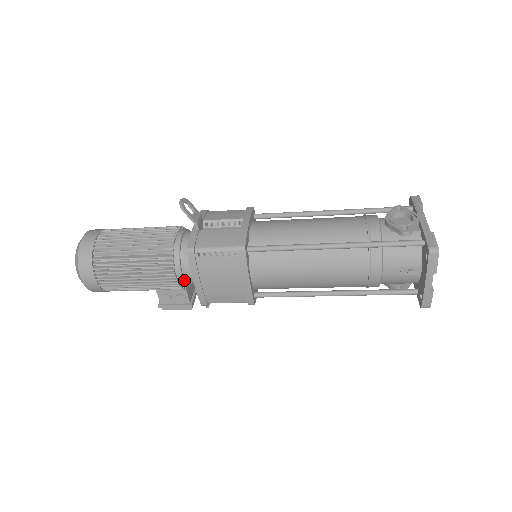
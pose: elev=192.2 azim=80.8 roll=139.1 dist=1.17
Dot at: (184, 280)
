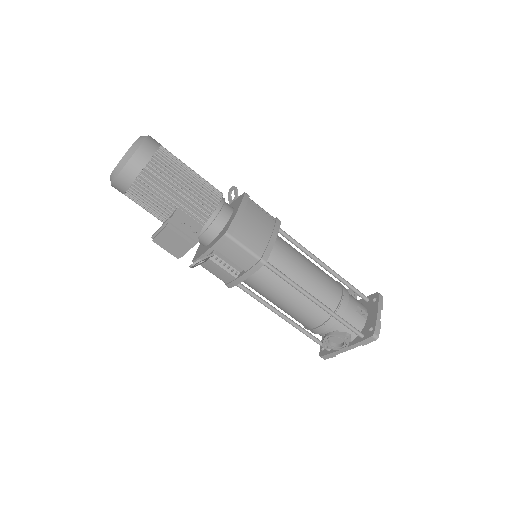
Dot at: (219, 212)
